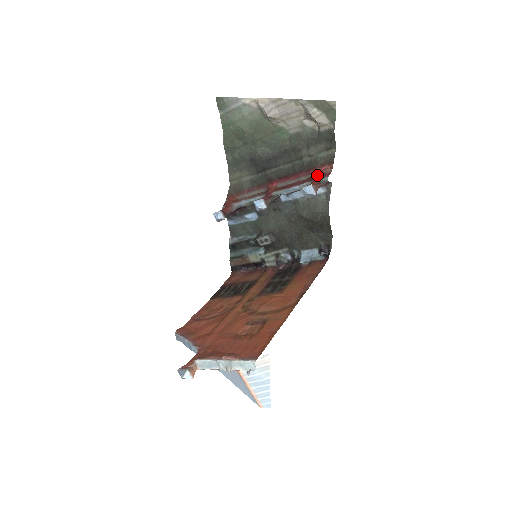
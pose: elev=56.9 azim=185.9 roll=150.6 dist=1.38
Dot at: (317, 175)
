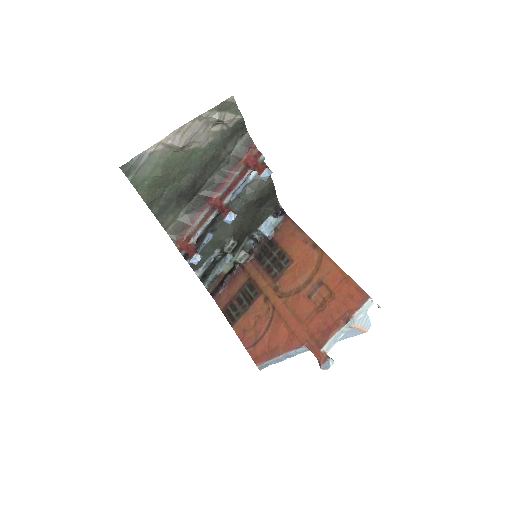
Dot at: (251, 161)
